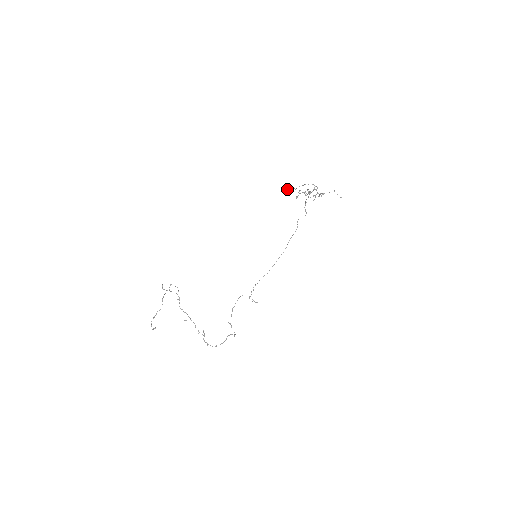
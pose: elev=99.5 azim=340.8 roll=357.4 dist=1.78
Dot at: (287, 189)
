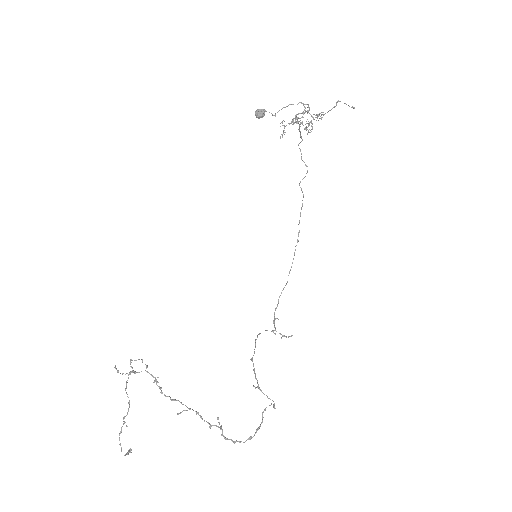
Dot at: (260, 114)
